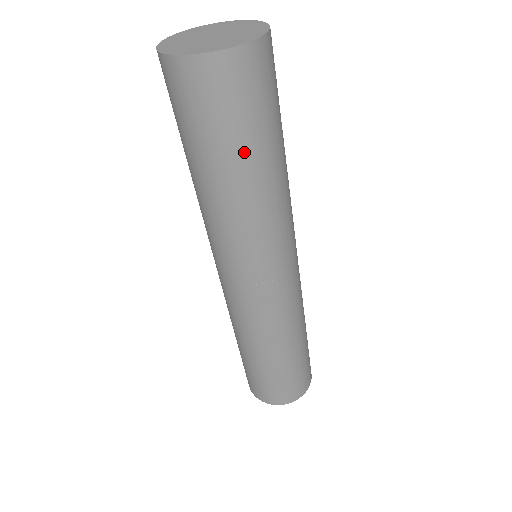
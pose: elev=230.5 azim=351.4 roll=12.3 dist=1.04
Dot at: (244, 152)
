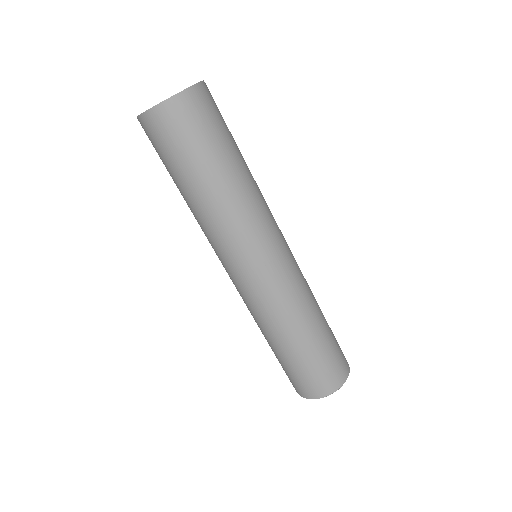
Dot at: (213, 159)
